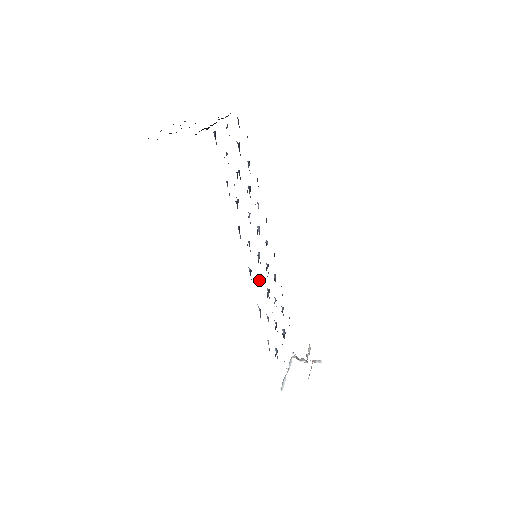
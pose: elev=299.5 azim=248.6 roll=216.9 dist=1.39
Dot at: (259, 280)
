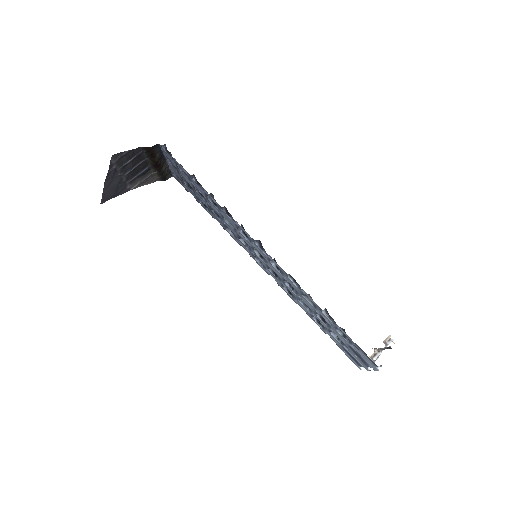
Dot at: occluded
